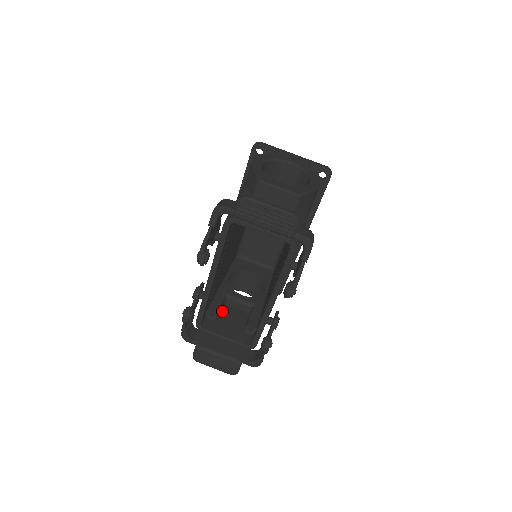
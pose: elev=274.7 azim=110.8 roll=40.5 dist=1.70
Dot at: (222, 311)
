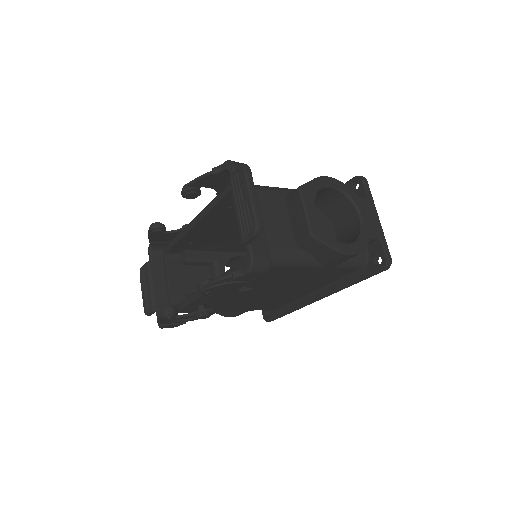
Dot at: (198, 267)
